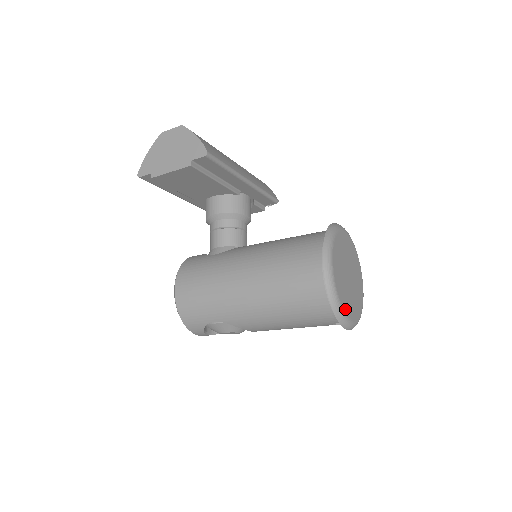
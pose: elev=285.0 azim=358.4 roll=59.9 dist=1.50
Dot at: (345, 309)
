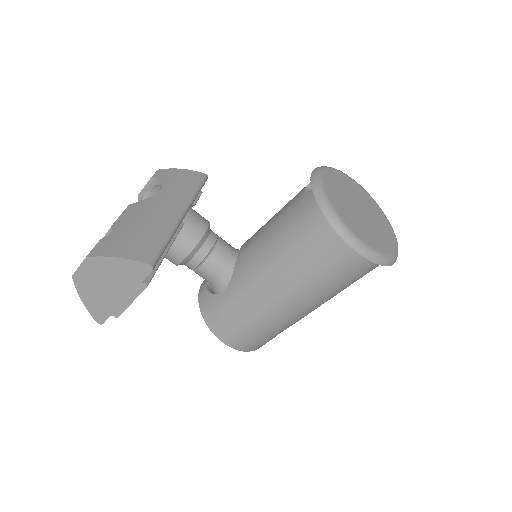
Dot at: (390, 249)
